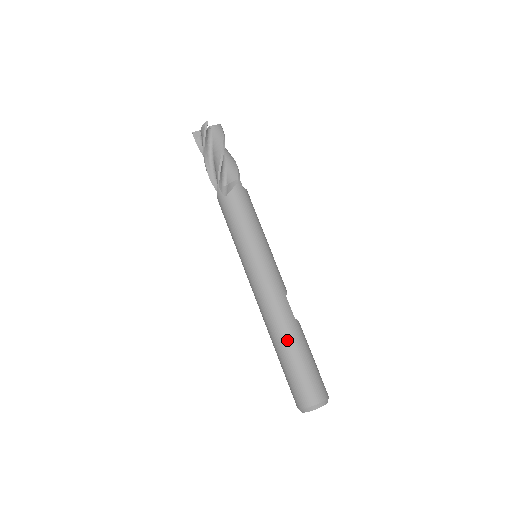
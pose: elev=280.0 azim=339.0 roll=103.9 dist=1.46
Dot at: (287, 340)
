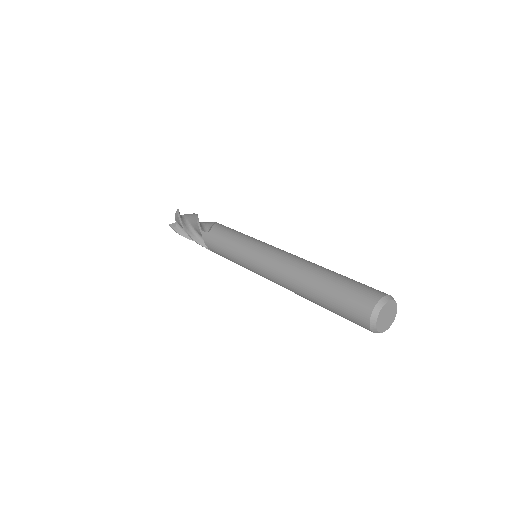
Dot at: (316, 273)
